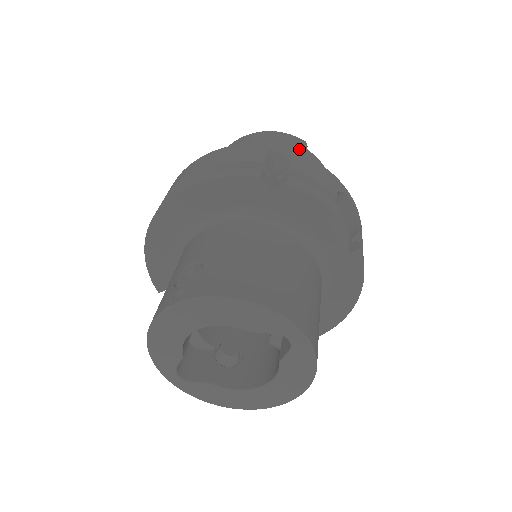
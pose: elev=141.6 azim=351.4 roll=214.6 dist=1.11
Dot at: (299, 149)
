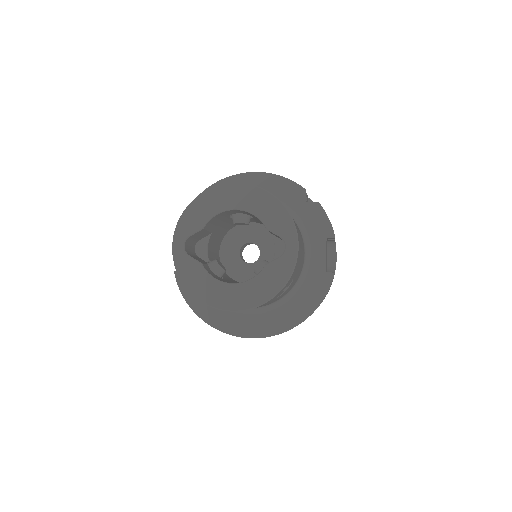
Dot at: occluded
